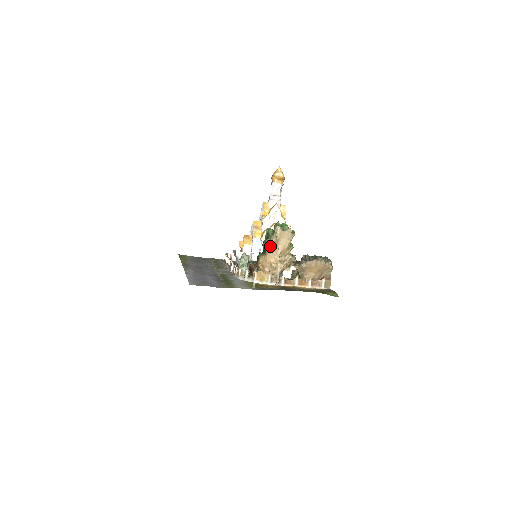
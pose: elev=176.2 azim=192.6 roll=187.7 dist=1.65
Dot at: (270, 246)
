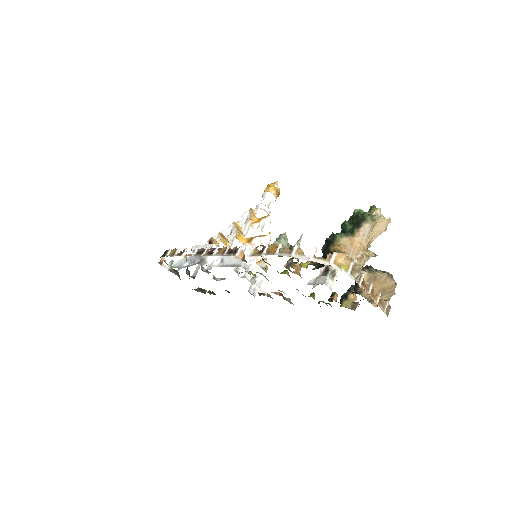
Dot at: (369, 226)
